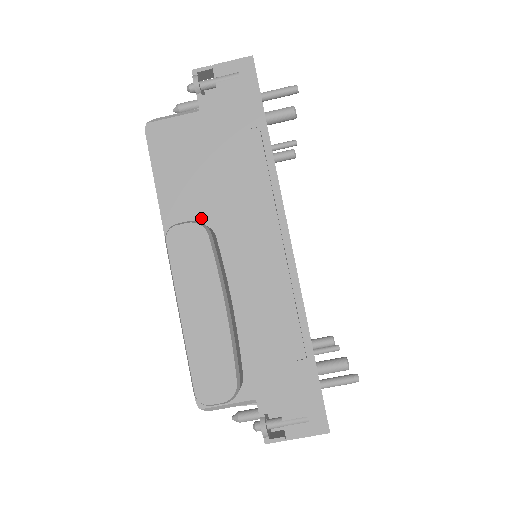
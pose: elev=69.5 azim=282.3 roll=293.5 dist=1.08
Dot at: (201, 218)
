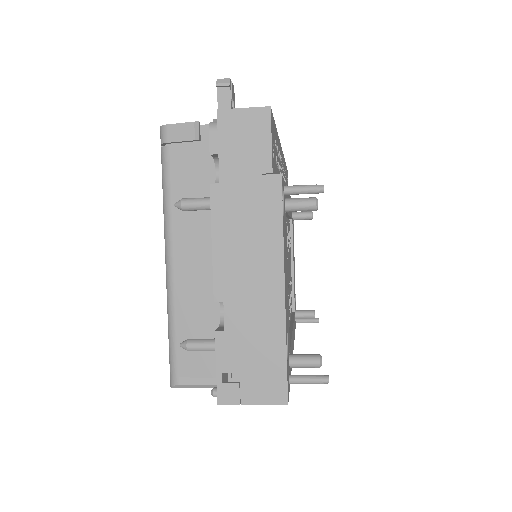
Dot at: occluded
